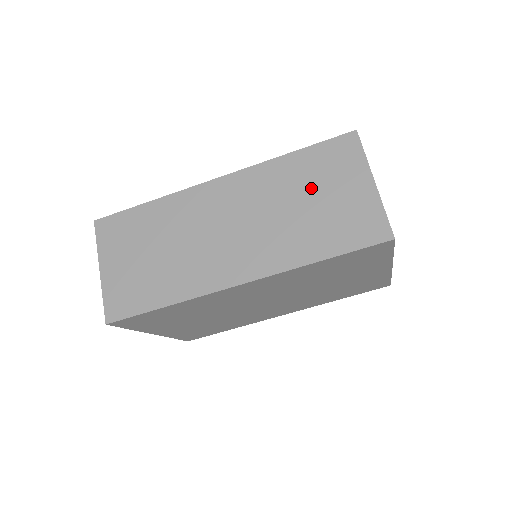
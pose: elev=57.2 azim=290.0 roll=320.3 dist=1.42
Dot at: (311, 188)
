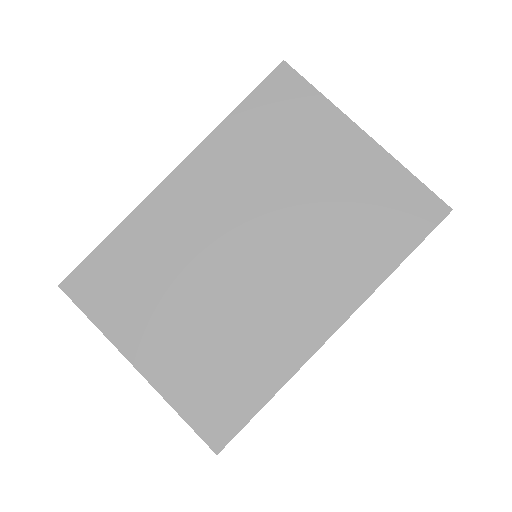
Dot at: occluded
